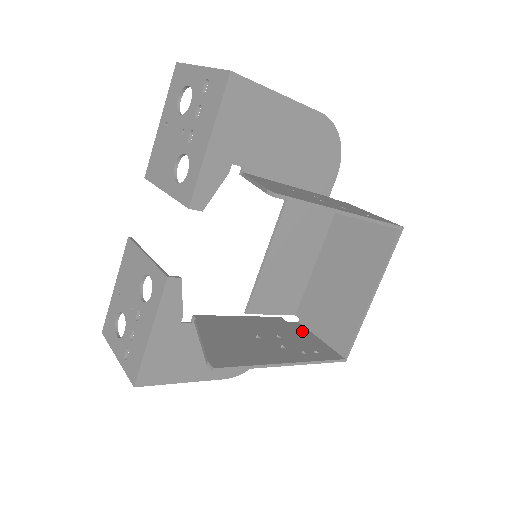
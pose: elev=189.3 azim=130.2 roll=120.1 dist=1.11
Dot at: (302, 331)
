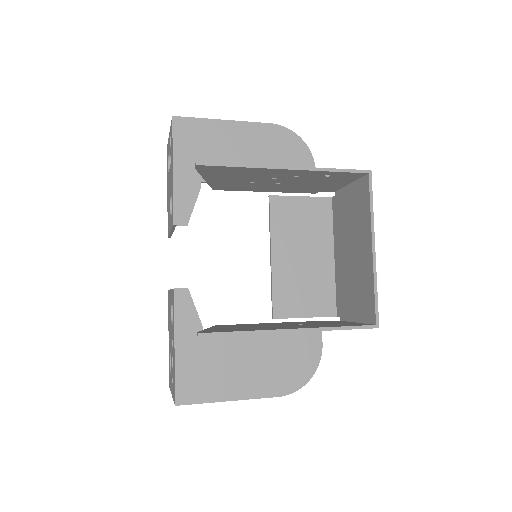
Dot at: (337, 322)
